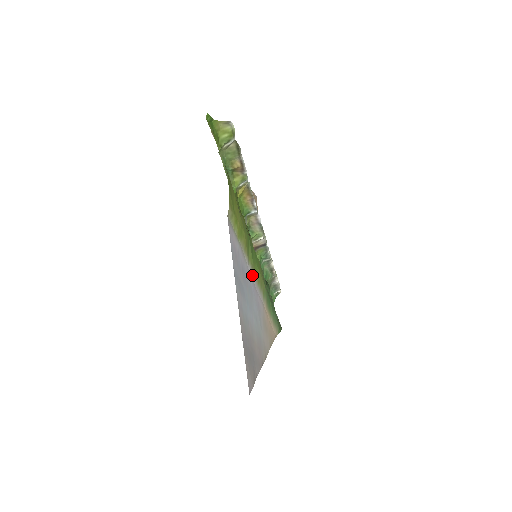
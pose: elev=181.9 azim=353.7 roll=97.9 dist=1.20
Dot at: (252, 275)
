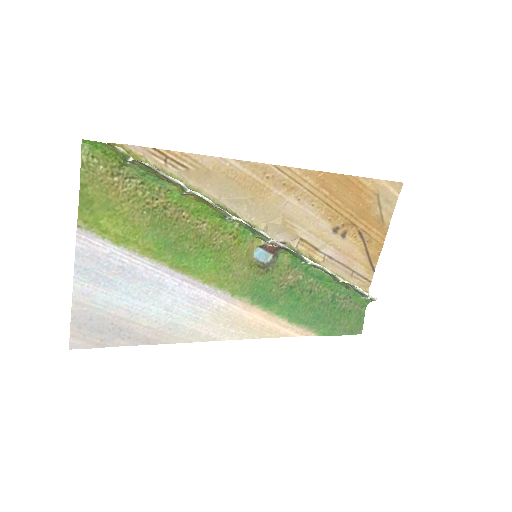
Dot at: (178, 274)
